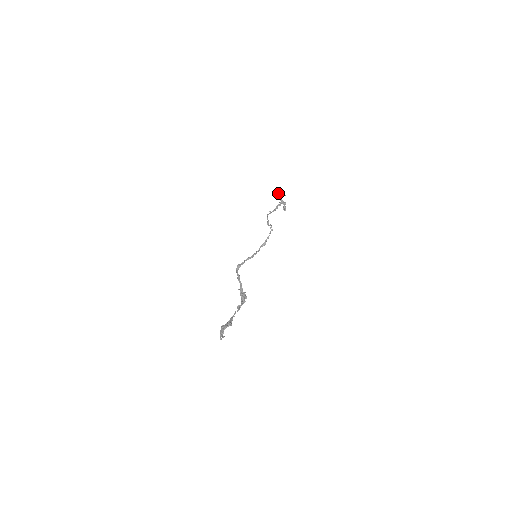
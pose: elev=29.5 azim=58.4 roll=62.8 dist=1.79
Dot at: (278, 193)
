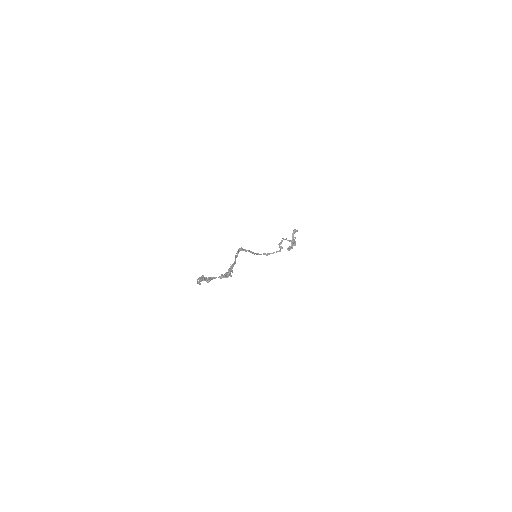
Dot at: occluded
